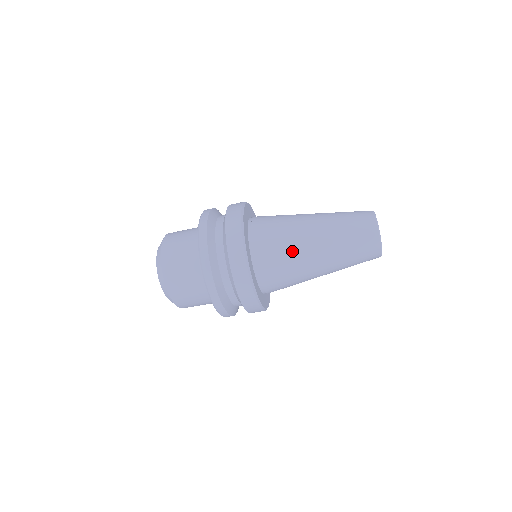
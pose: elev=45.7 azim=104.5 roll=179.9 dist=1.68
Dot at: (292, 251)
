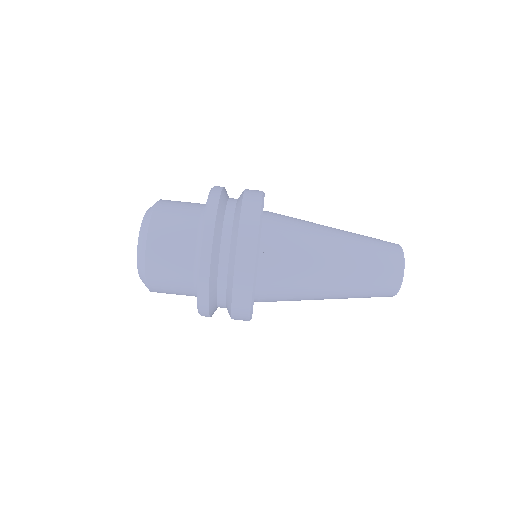
Dot at: (308, 236)
